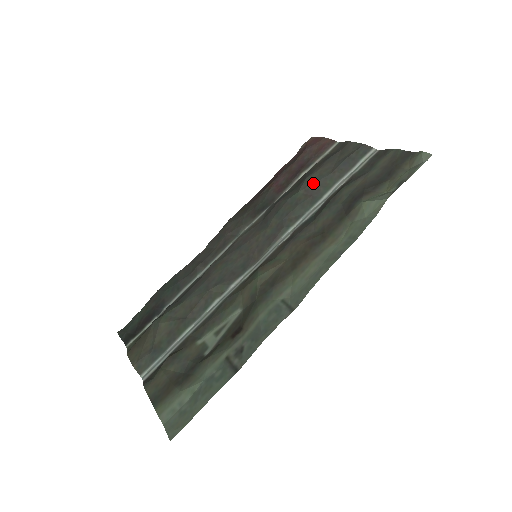
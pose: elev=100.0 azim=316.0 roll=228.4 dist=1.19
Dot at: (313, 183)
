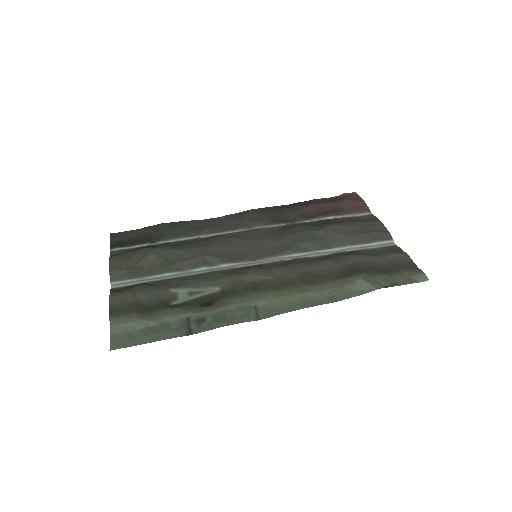
Dot at: (334, 233)
